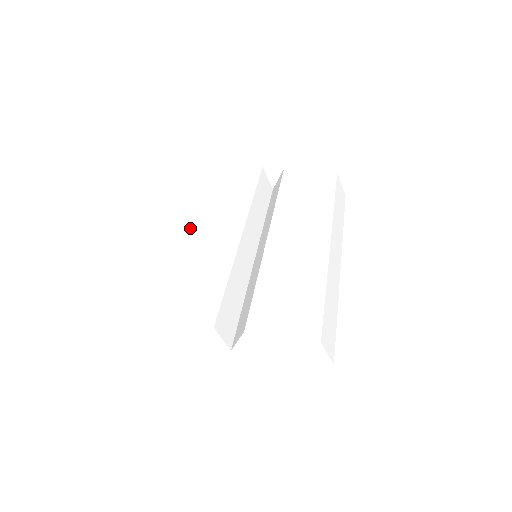
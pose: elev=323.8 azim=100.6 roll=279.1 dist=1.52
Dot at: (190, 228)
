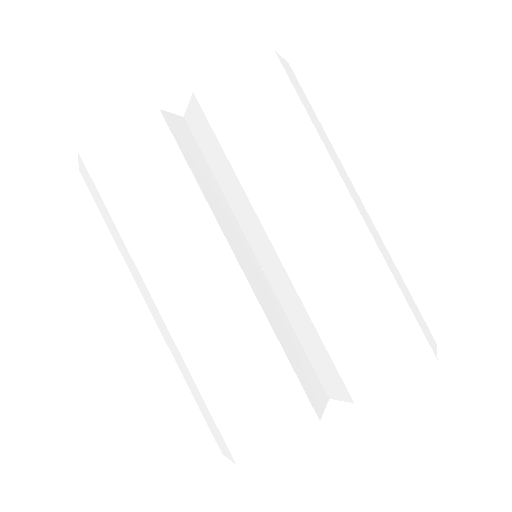
Dot at: (171, 308)
